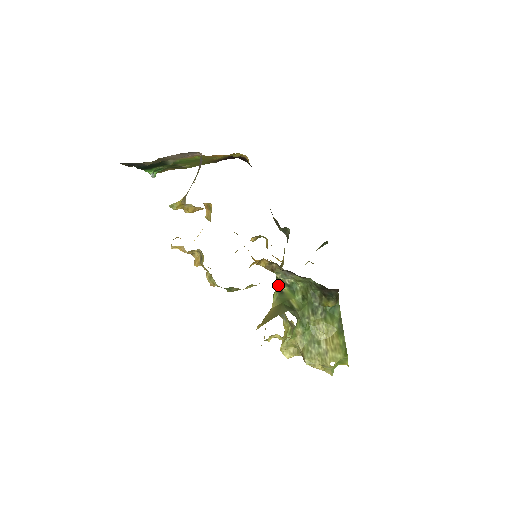
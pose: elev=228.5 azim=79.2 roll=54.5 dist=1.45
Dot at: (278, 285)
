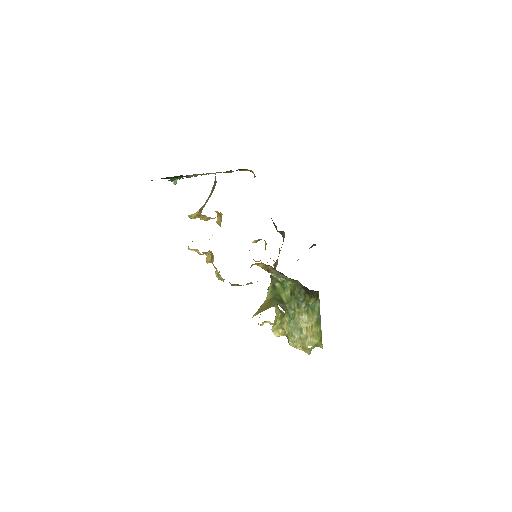
Dot at: (272, 282)
